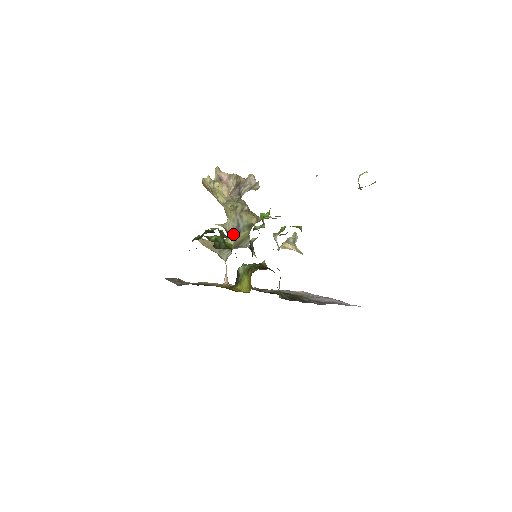
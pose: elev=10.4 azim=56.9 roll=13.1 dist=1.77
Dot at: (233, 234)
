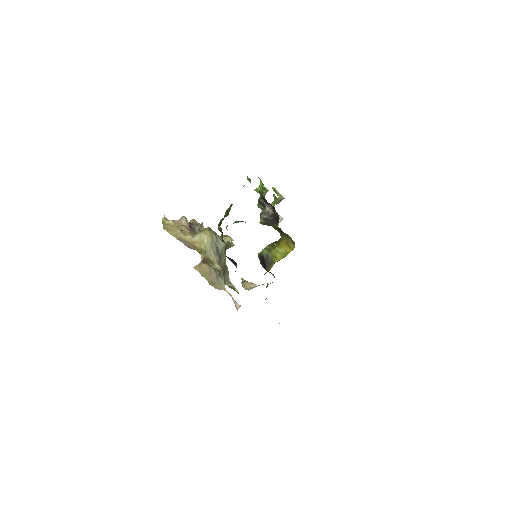
Dot at: (217, 260)
